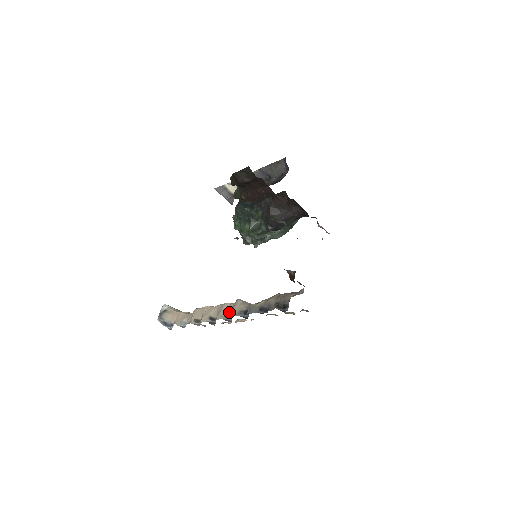
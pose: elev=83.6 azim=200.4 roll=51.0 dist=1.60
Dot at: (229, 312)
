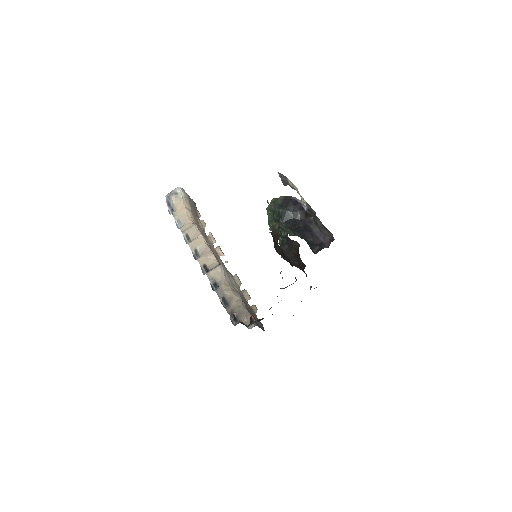
Dot at: (208, 266)
